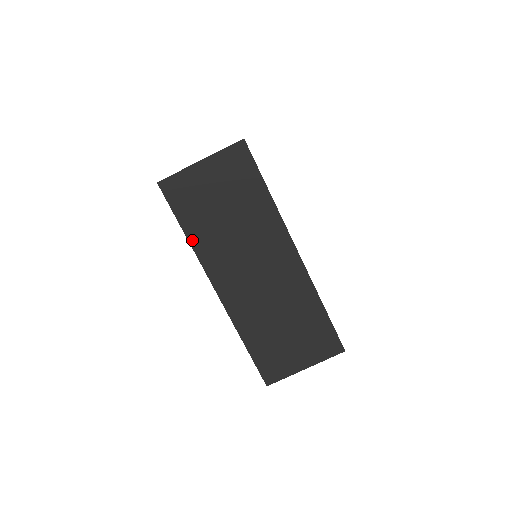
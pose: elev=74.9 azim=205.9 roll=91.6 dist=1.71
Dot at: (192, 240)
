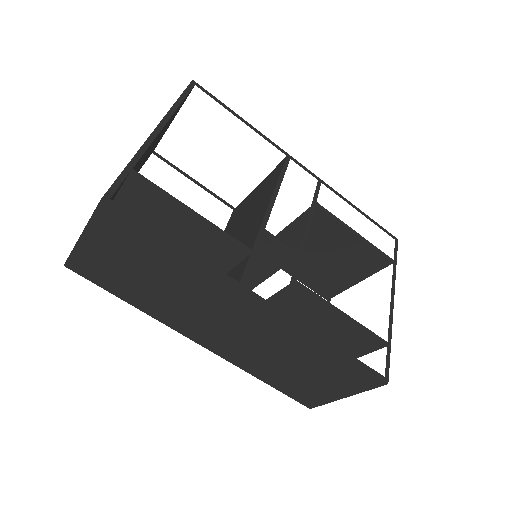
Dot at: (140, 307)
